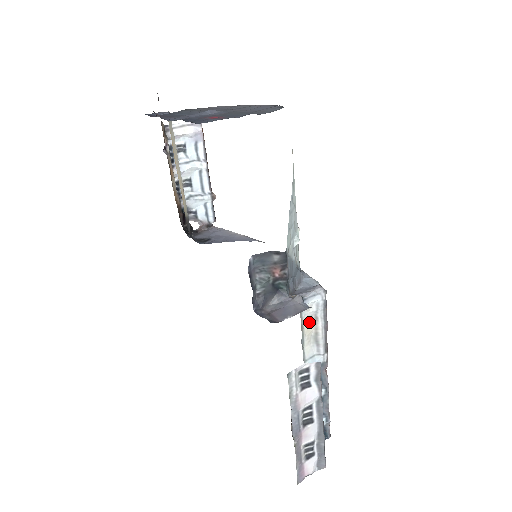
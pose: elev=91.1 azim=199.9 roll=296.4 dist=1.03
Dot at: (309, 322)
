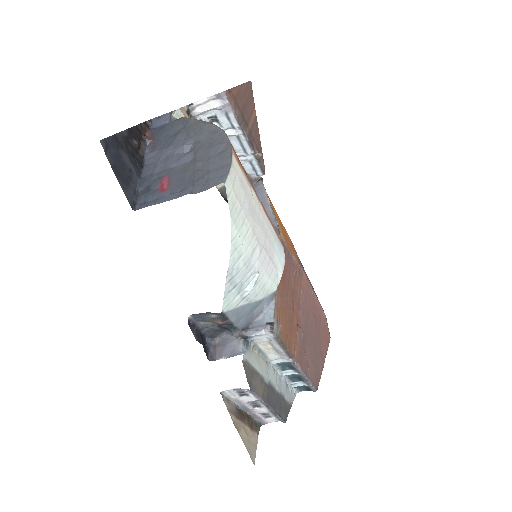
Dot at: (265, 344)
